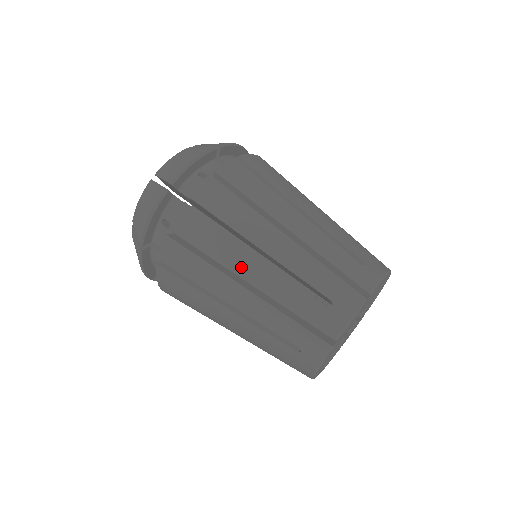
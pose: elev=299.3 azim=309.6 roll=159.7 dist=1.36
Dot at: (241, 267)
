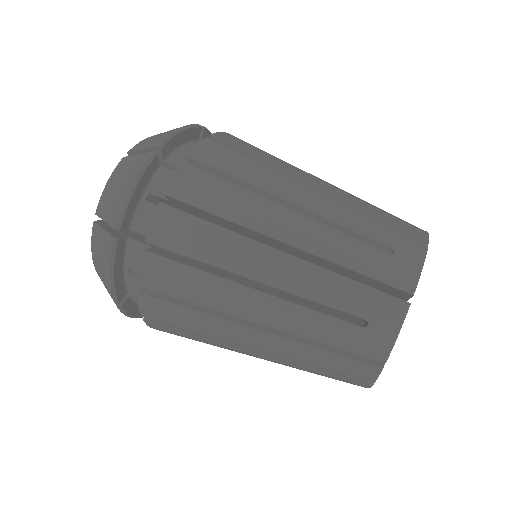
Dot at: (241, 308)
